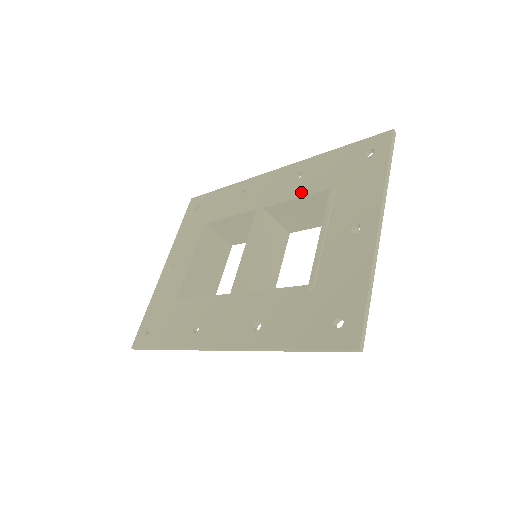
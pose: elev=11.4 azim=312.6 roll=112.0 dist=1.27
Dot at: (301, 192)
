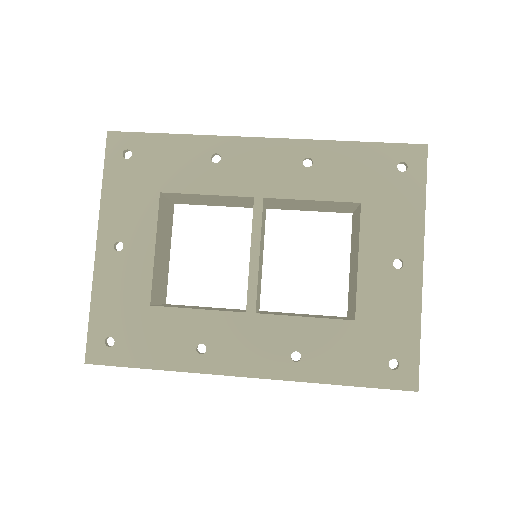
Dot at: (318, 191)
